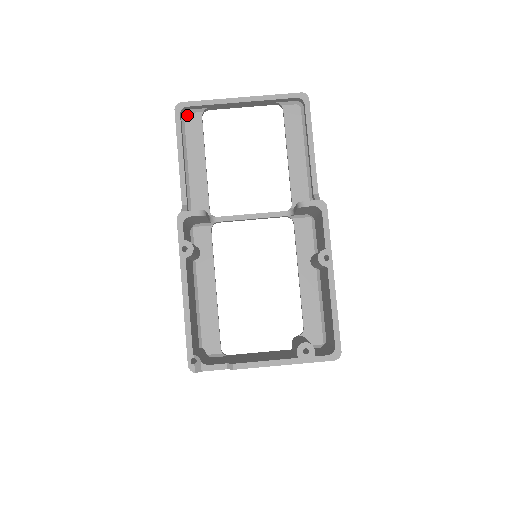
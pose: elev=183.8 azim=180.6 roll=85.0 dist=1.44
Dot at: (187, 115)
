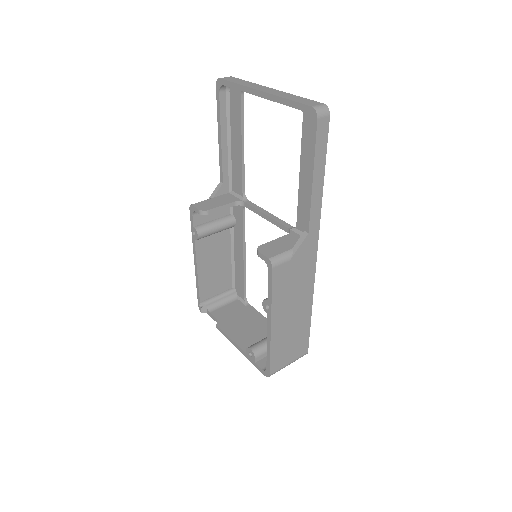
Dot at: (231, 89)
